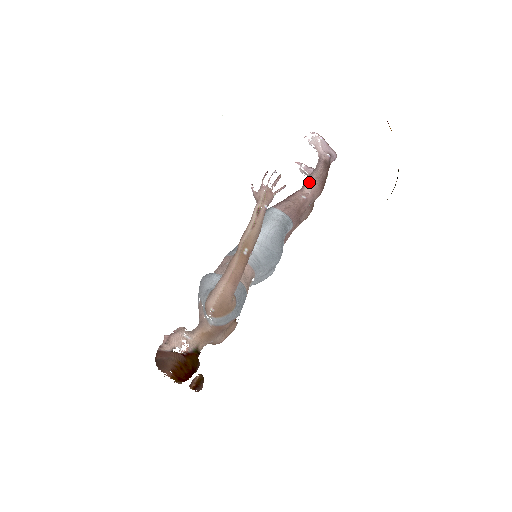
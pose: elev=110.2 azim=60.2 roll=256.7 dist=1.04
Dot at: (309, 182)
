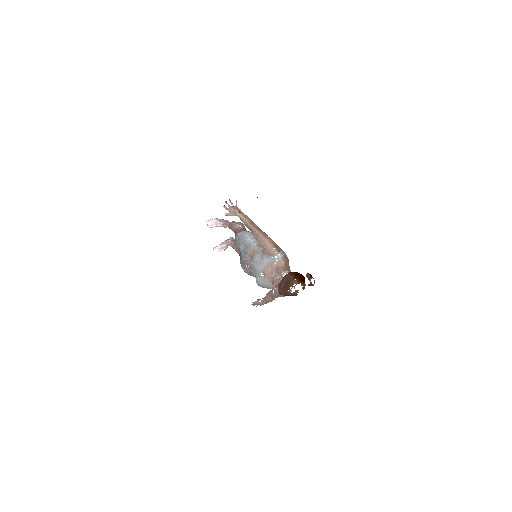
Dot at: (235, 225)
